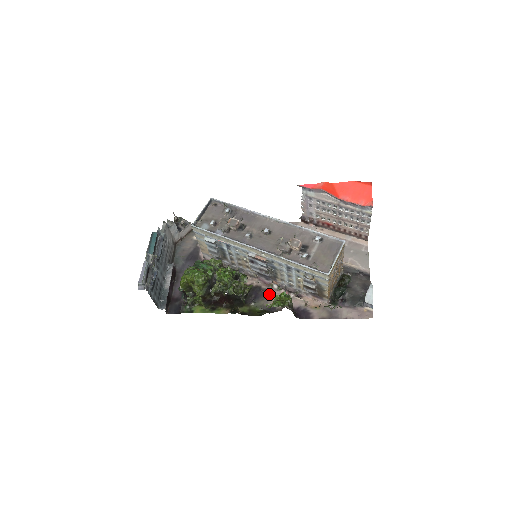
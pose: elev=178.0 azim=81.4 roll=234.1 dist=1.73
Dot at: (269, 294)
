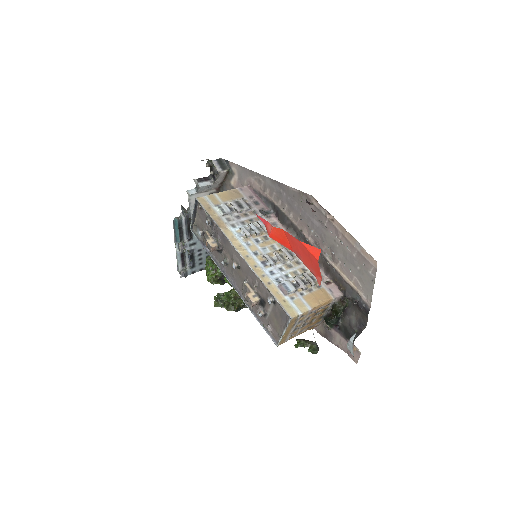
Dot at: occluded
